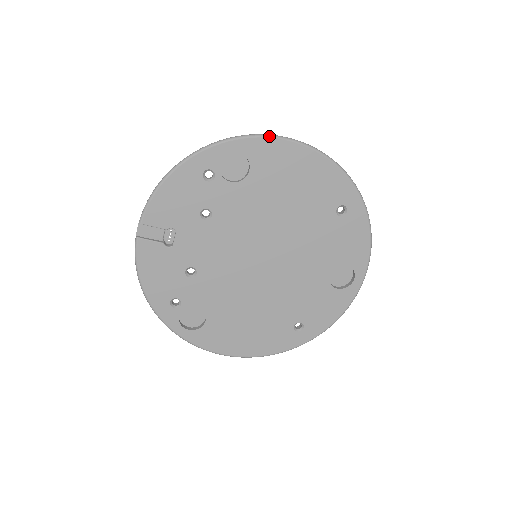
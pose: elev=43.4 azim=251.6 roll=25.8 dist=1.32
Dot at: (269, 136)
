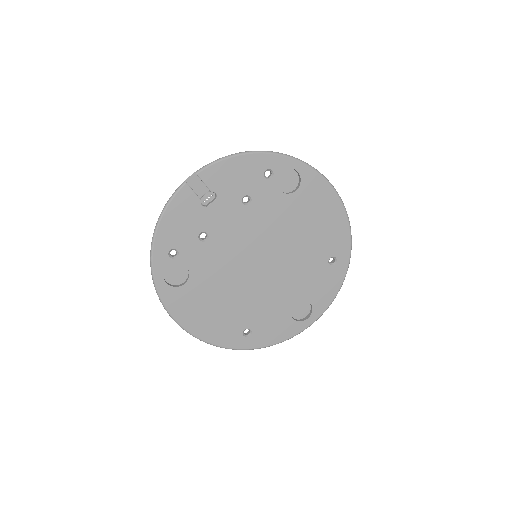
Dot at: (324, 177)
